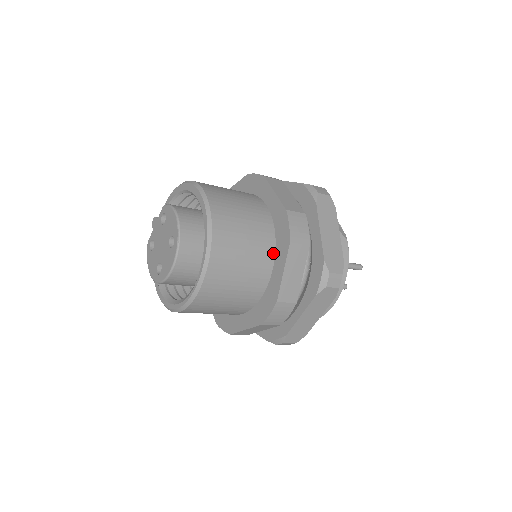
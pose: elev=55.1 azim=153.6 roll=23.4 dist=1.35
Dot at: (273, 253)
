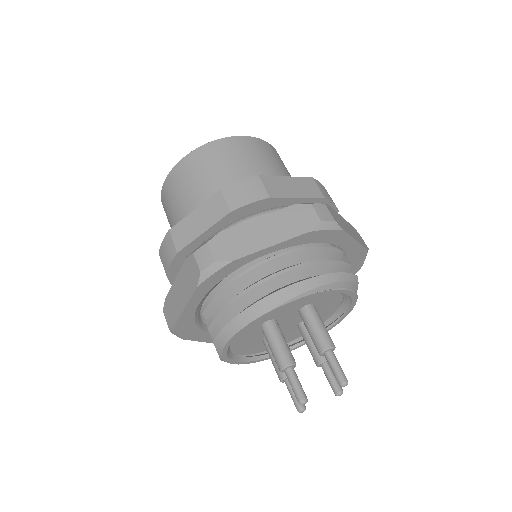
Dot at: occluded
